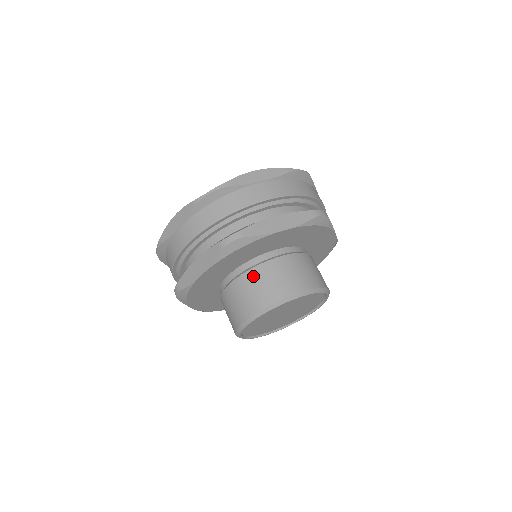
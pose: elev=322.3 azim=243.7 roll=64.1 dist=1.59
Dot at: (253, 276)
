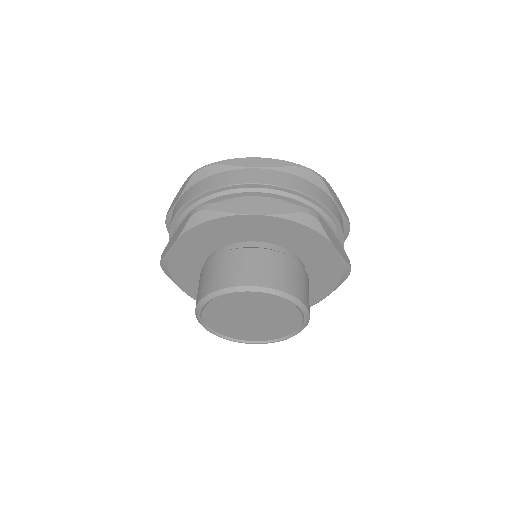
Dot at: (221, 259)
